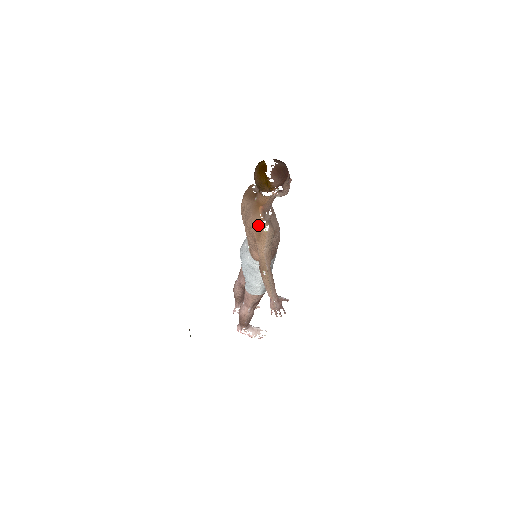
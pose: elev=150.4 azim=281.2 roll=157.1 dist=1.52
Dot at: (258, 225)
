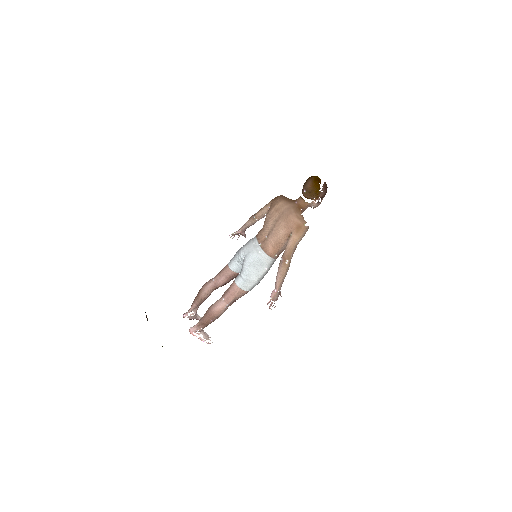
Dot at: (300, 220)
